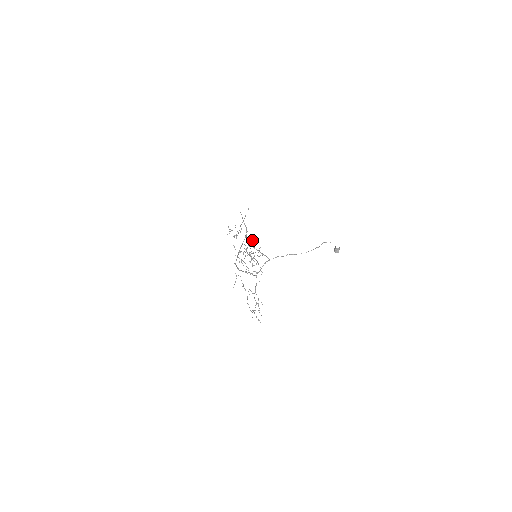
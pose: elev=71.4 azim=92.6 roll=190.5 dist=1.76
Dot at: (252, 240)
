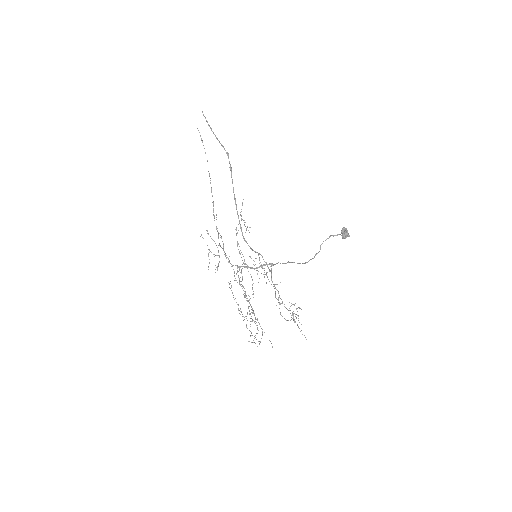
Dot at: occluded
